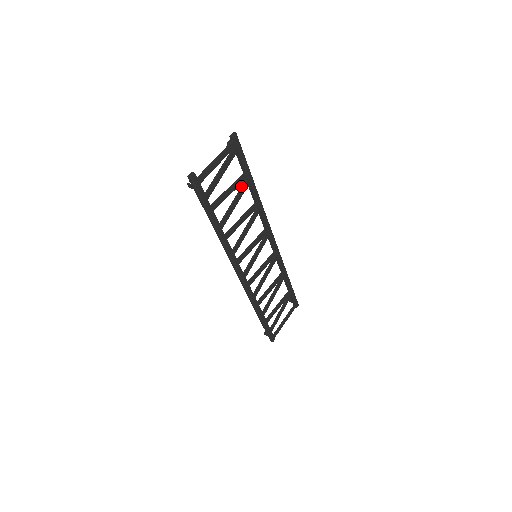
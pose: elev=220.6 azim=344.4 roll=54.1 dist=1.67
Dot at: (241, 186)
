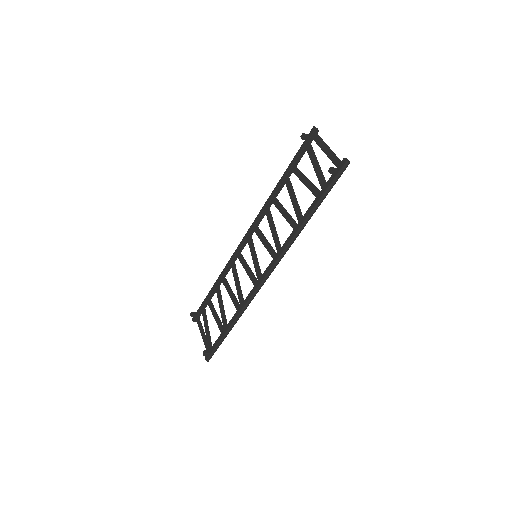
Dot at: (289, 180)
